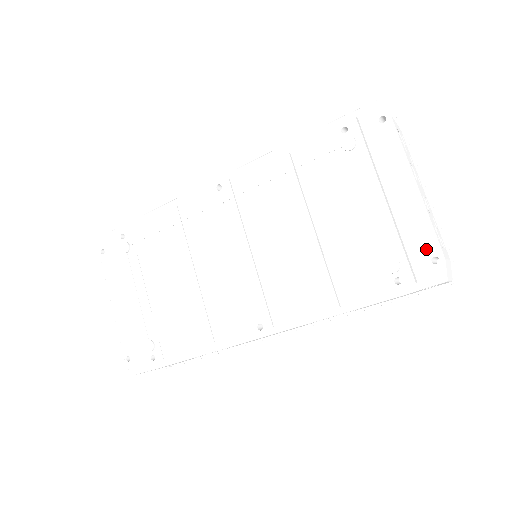
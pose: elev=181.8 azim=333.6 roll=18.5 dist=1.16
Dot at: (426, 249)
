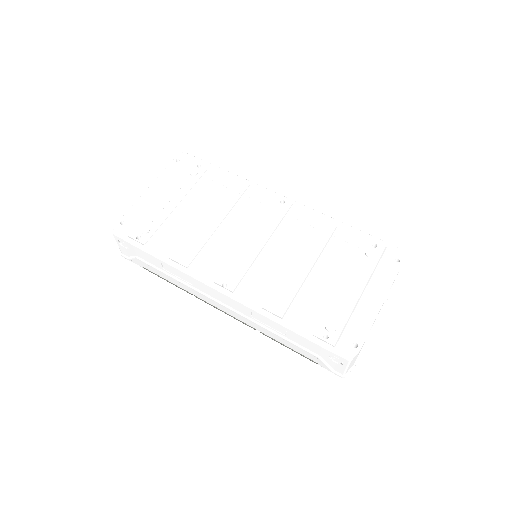
Dot at: (356, 336)
